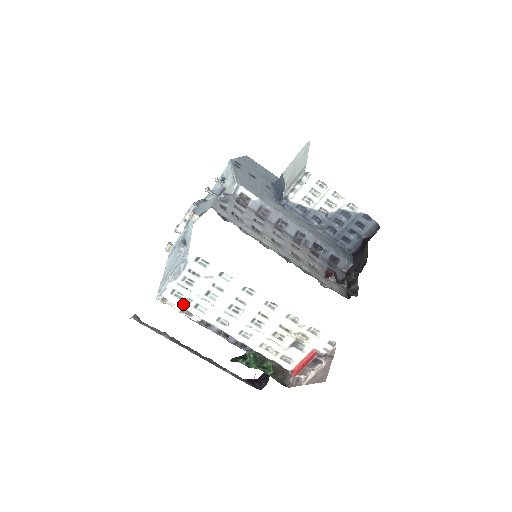
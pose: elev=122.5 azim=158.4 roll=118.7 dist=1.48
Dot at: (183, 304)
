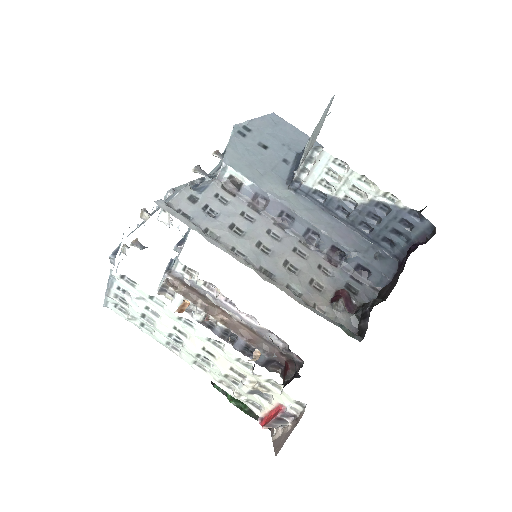
Dot at: (129, 320)
